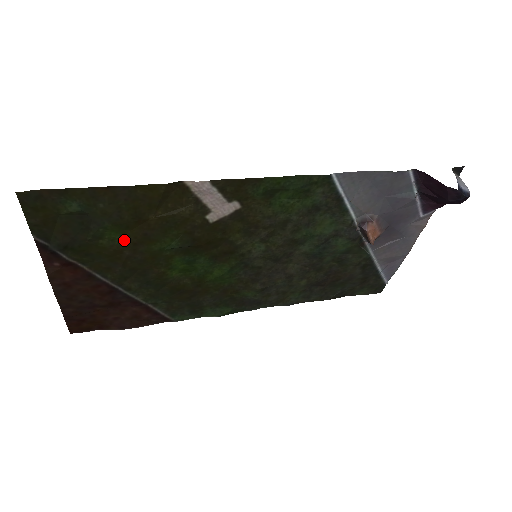
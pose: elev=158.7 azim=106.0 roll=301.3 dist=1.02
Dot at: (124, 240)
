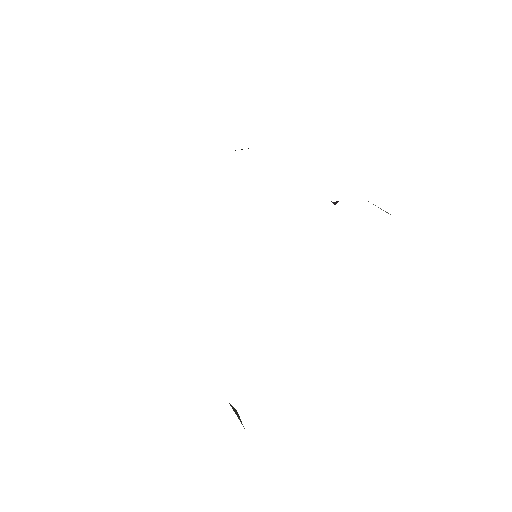
Dot at: occluded
